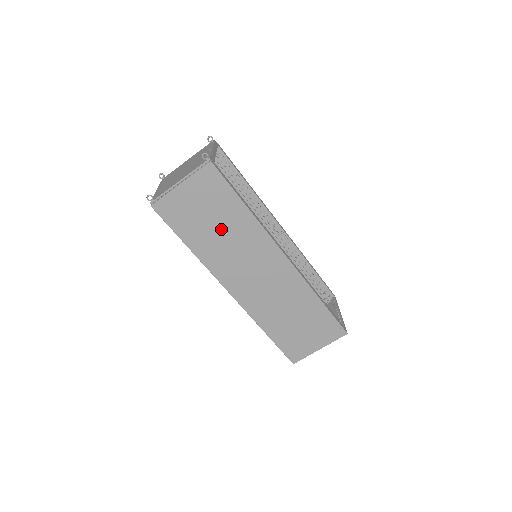
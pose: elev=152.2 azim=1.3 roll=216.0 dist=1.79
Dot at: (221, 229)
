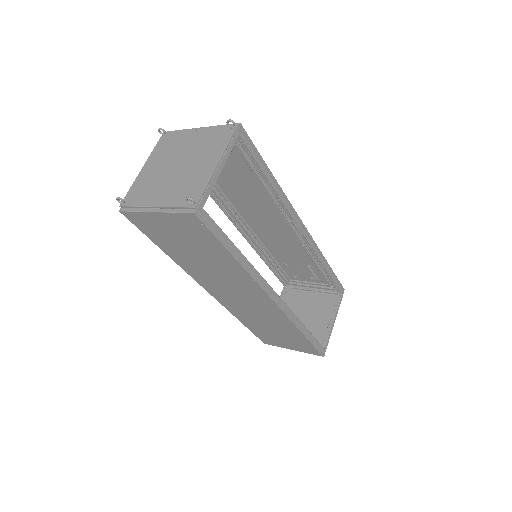
Dot at: (203, 258)
